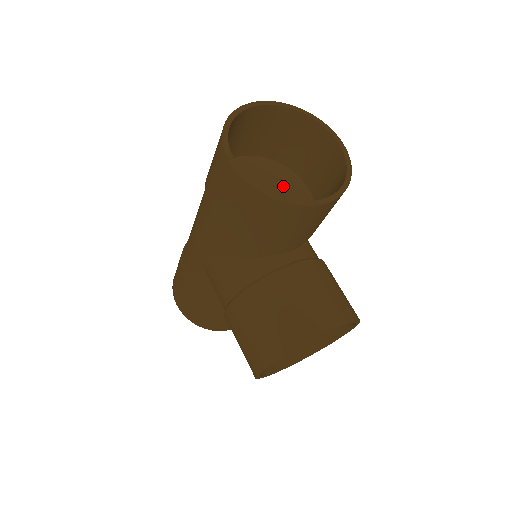
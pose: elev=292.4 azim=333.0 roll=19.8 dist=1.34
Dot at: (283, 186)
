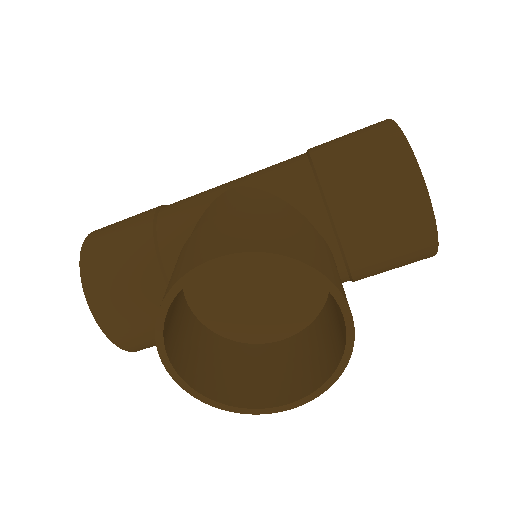
Dot at: occluded
